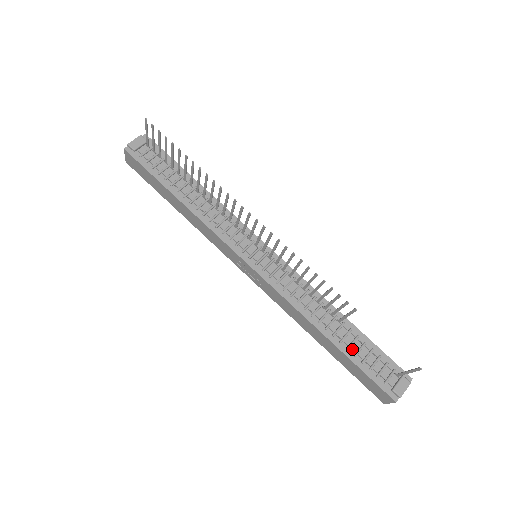
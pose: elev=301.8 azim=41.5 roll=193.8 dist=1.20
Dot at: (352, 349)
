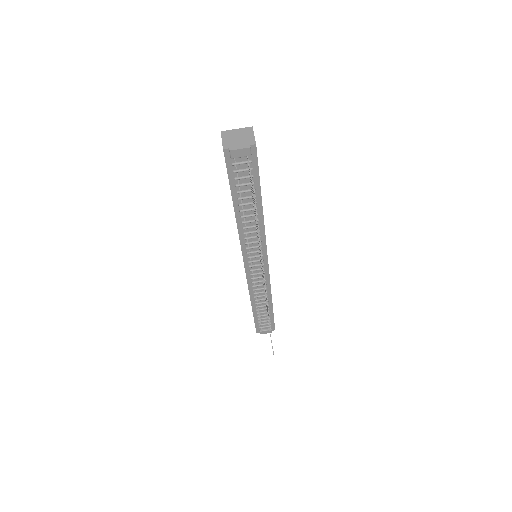
Dot at: (259, 314)
